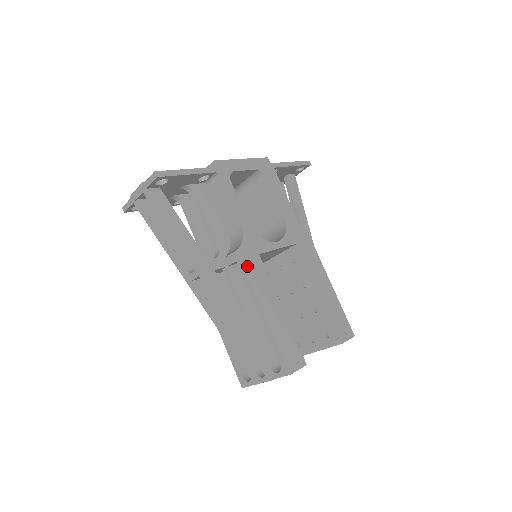
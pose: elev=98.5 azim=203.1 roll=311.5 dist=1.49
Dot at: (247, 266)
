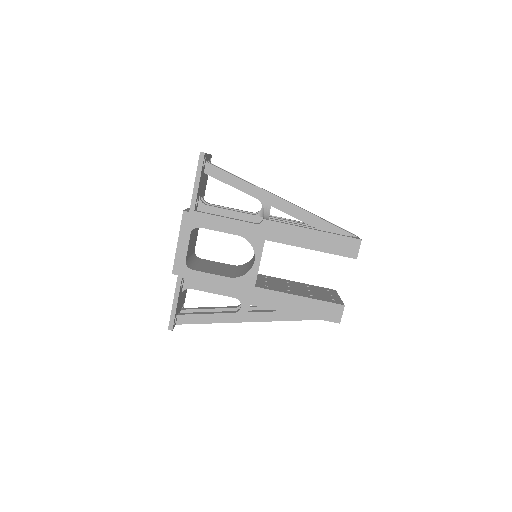
Dot at: (258, 304)
